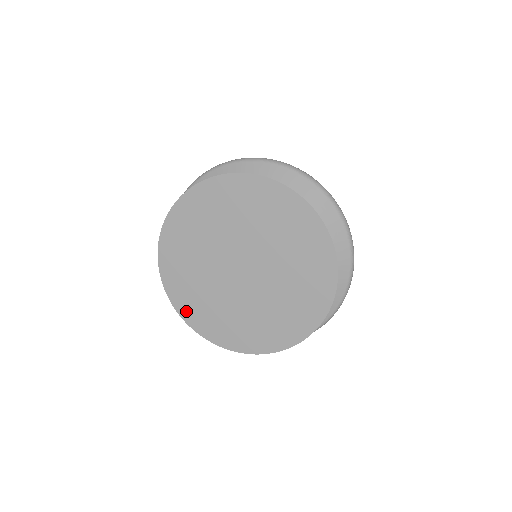
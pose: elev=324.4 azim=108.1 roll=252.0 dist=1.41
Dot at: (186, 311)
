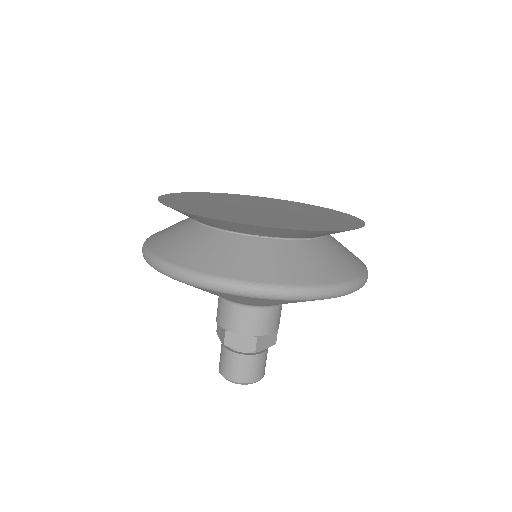
Dot at: (215, 216)
